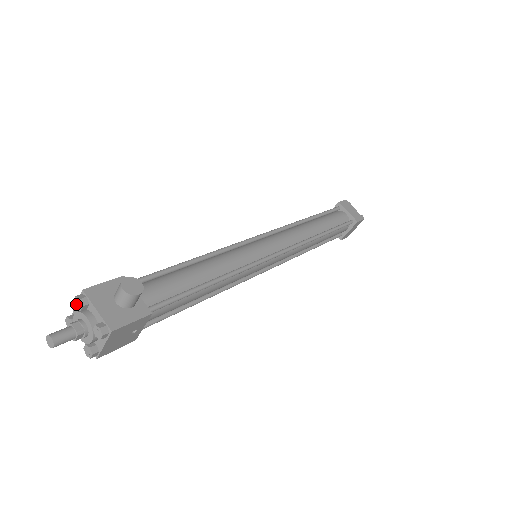
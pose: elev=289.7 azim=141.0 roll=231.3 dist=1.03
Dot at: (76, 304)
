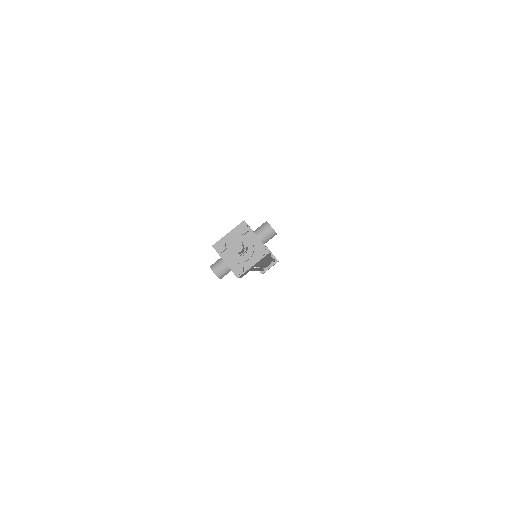
Dot at: (240, 229)
